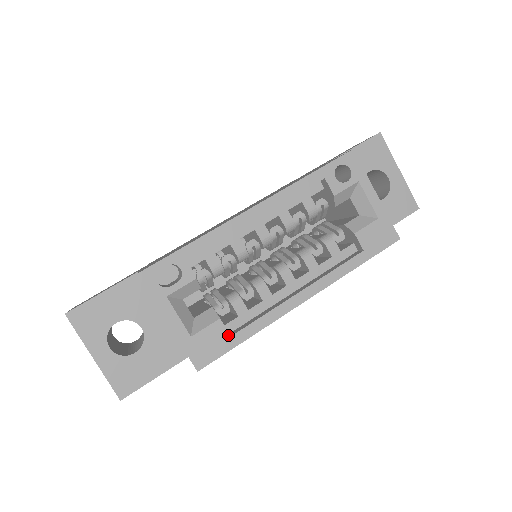
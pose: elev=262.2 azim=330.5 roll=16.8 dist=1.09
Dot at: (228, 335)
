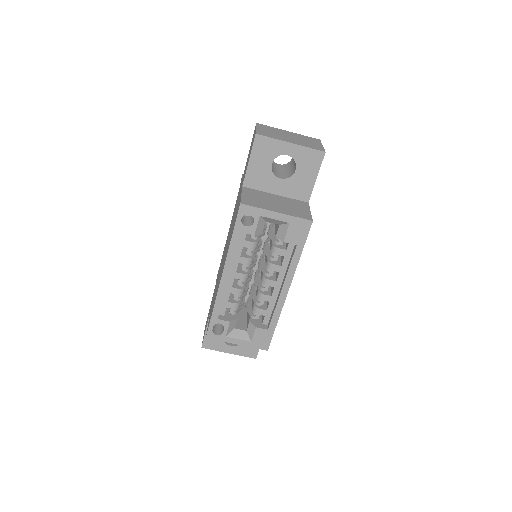
Dot at: (266, 330)
